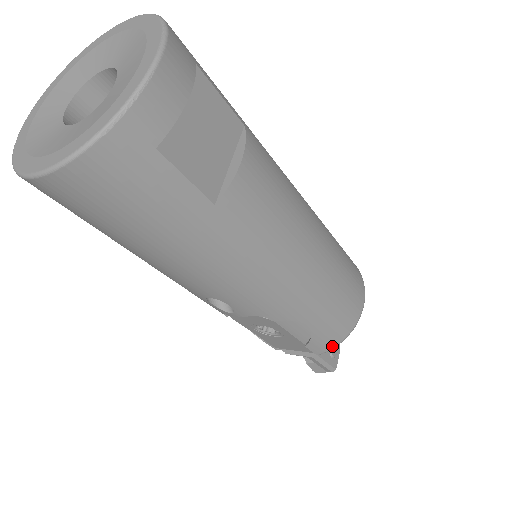
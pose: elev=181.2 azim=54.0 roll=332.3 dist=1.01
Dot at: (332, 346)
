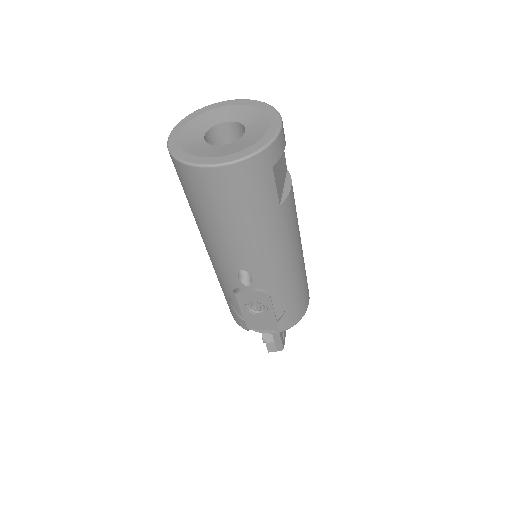
Dot at: (291, 326)
